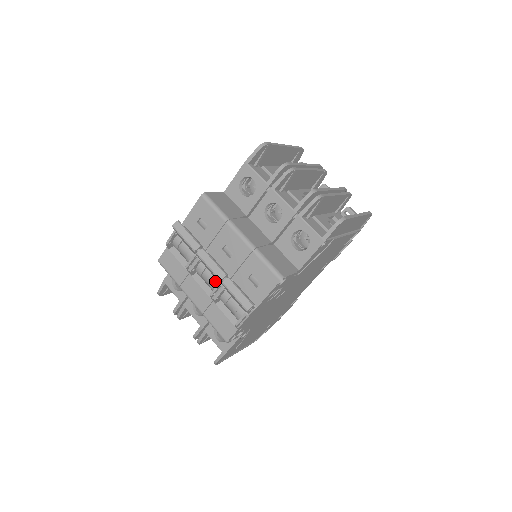
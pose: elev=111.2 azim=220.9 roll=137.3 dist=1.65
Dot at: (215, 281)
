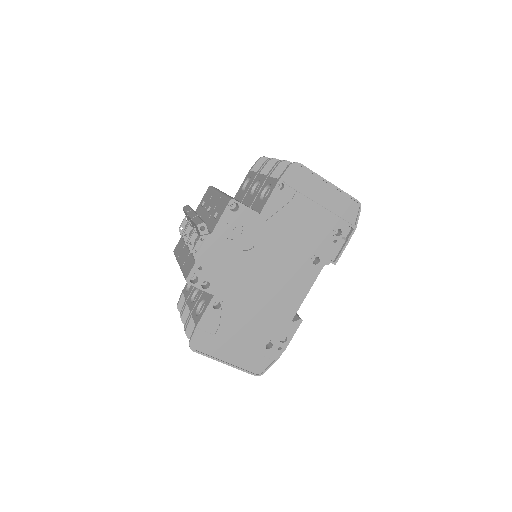
Dot at: occluded
